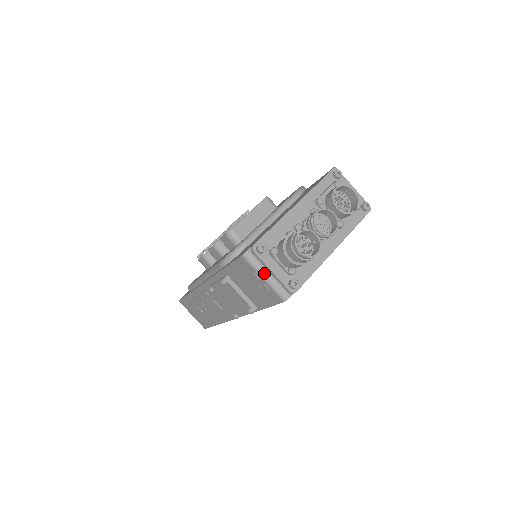
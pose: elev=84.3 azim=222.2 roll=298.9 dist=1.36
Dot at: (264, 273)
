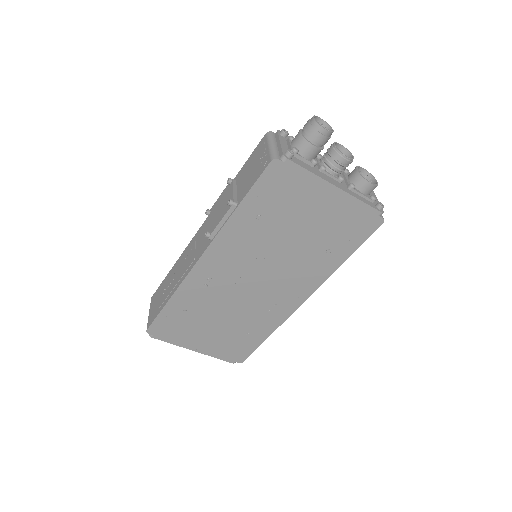
Dot at: (273, 143)
